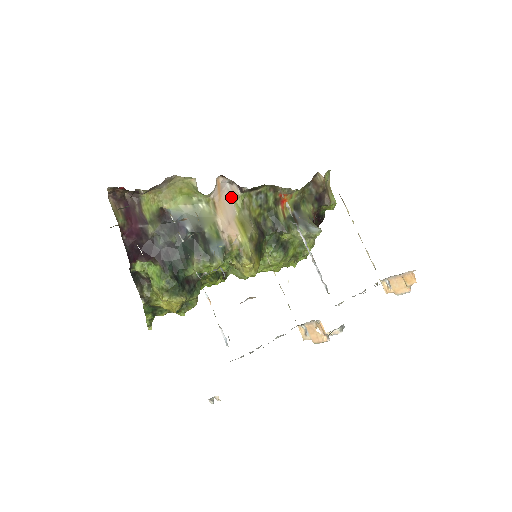
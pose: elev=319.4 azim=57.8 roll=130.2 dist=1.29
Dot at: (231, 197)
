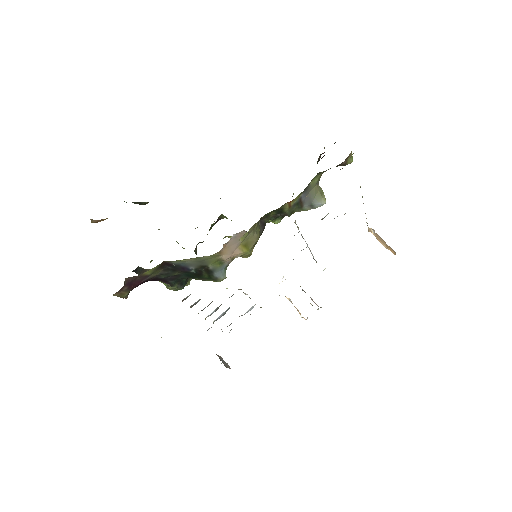
Dot at: (237, 238)
